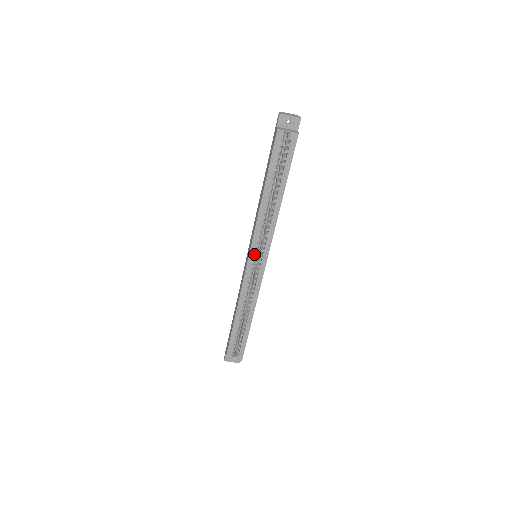
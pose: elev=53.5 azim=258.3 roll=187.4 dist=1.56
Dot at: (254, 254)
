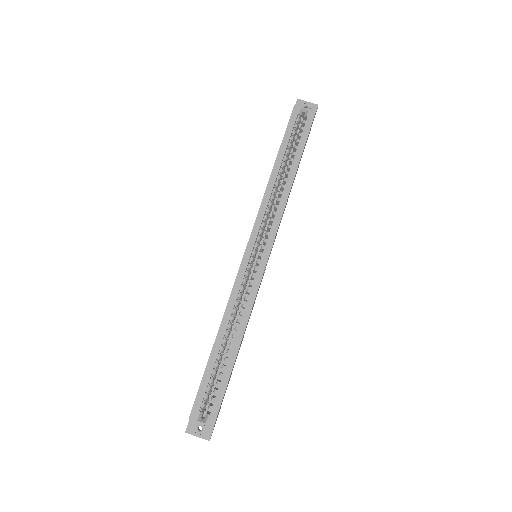
Dot at: (254, 242)
